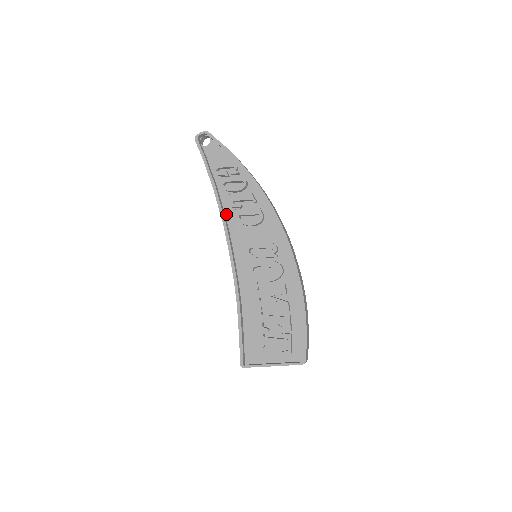
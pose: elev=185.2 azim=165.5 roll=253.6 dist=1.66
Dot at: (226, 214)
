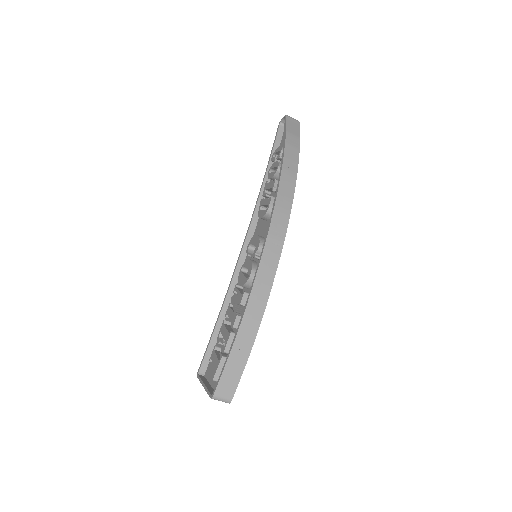
Dot at: occluded
